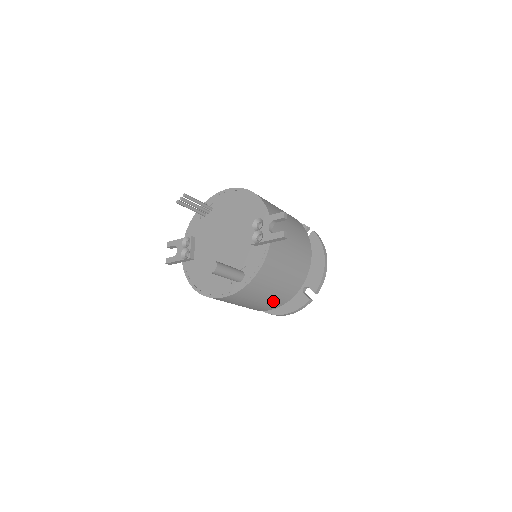
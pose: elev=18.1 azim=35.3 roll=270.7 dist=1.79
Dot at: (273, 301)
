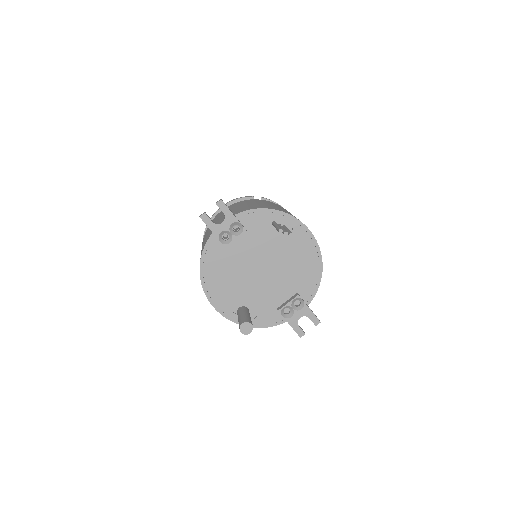
Dot at: occluded
